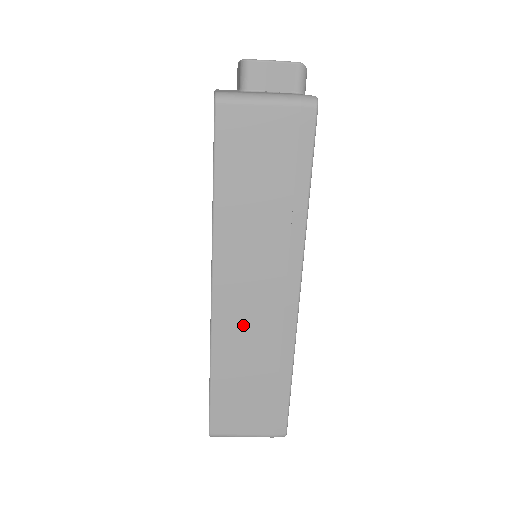
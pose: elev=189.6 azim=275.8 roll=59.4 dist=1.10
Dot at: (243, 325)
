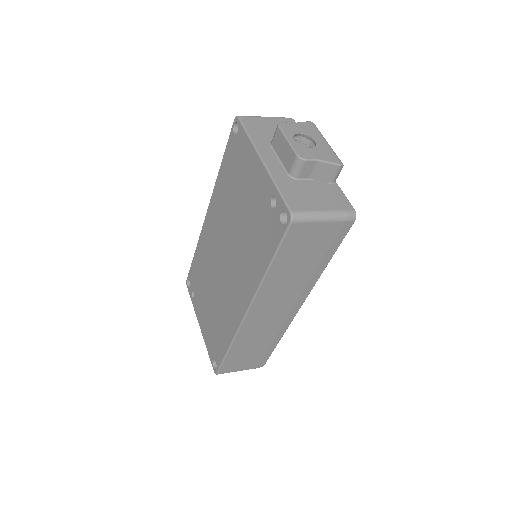
Dot at: (260, 325)
